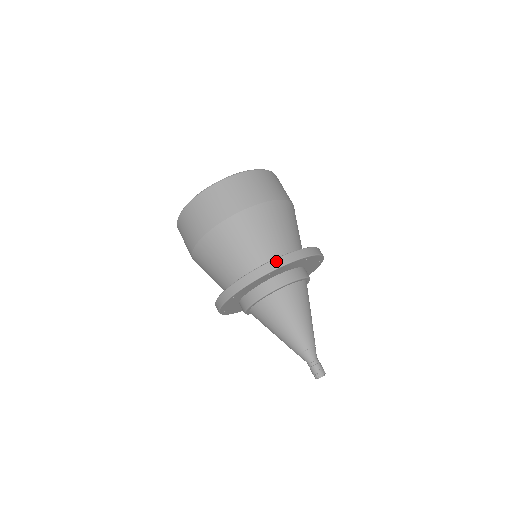
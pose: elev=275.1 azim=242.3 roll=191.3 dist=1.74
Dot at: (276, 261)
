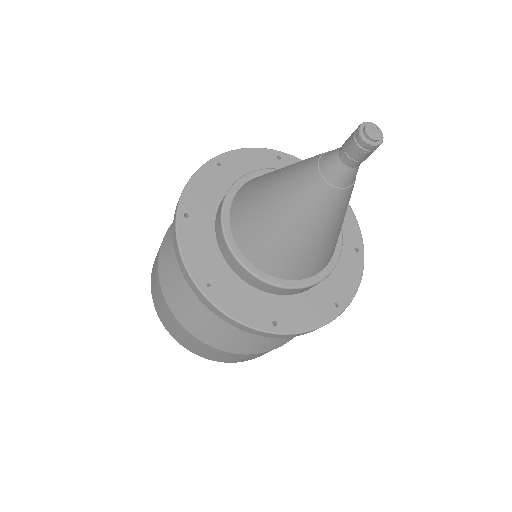
Dot at: occluded
